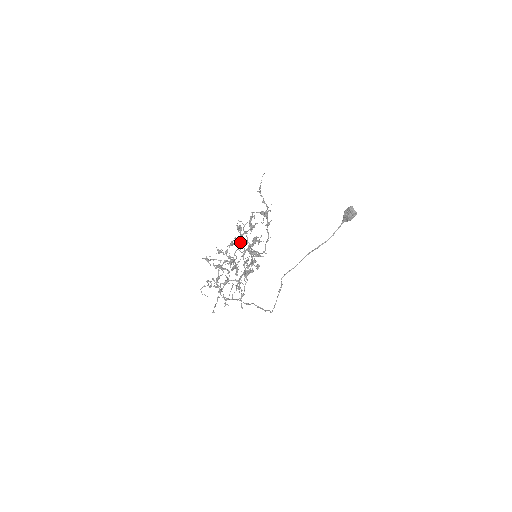
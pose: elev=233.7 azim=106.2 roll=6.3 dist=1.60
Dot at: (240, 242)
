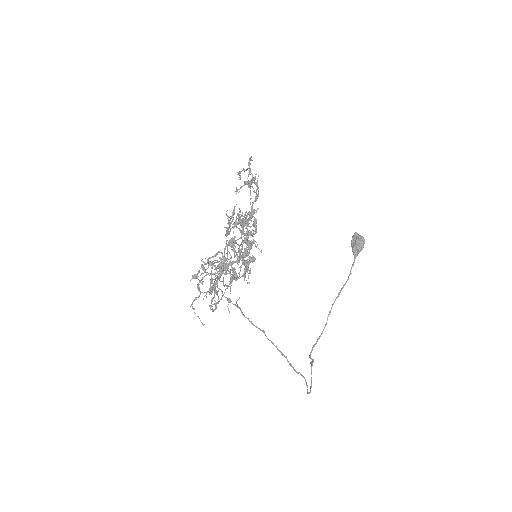
Dot at: (232, 241)
